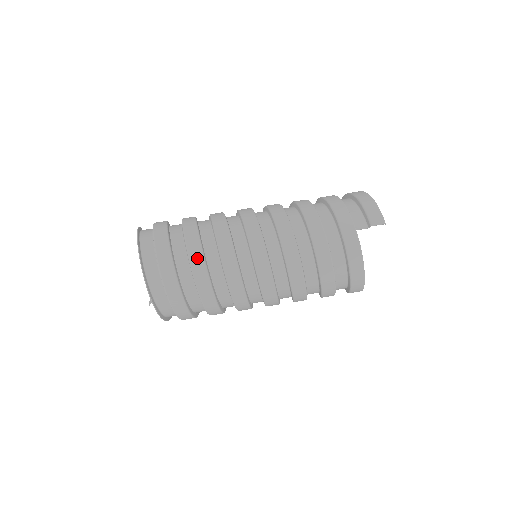
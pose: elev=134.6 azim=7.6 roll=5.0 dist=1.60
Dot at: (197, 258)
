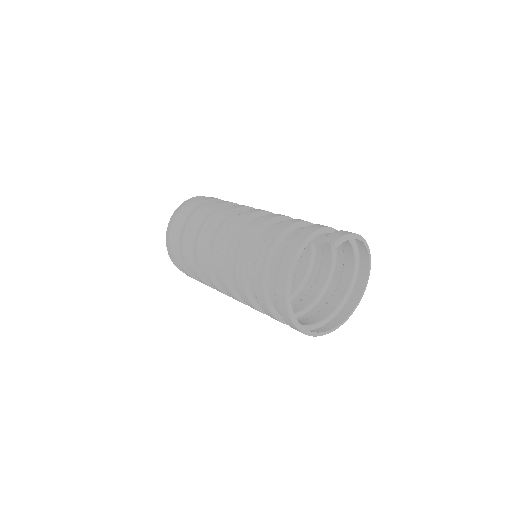
Dot at: (206, 211)
